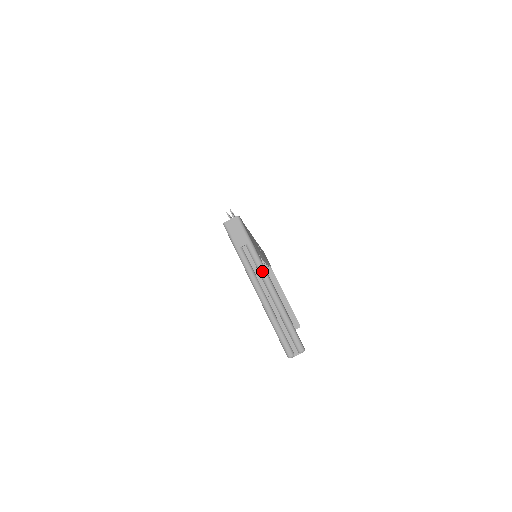
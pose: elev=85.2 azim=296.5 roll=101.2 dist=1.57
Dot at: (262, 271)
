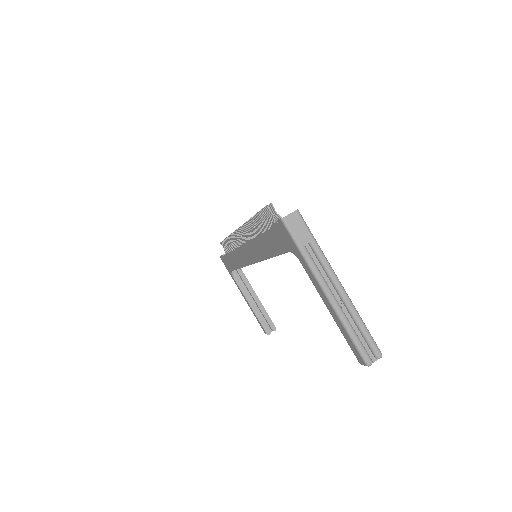
Dot at: (331, 271)
